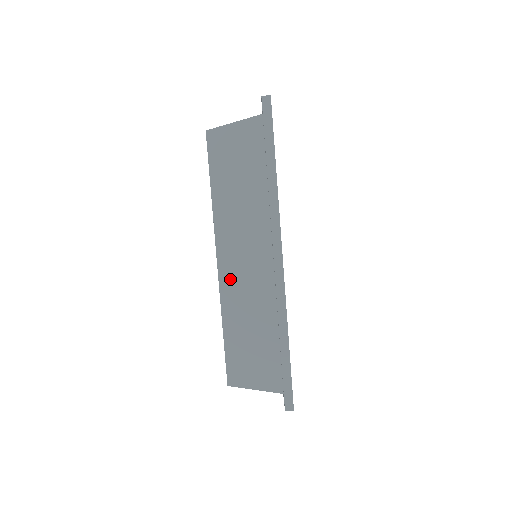
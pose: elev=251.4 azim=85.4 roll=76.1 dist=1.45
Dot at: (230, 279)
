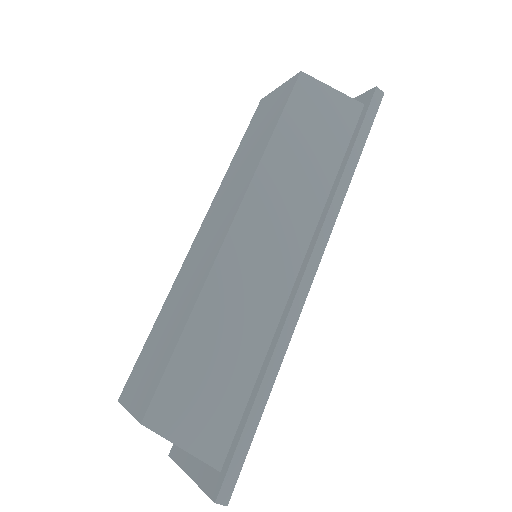
Dot at: (235, 259)
